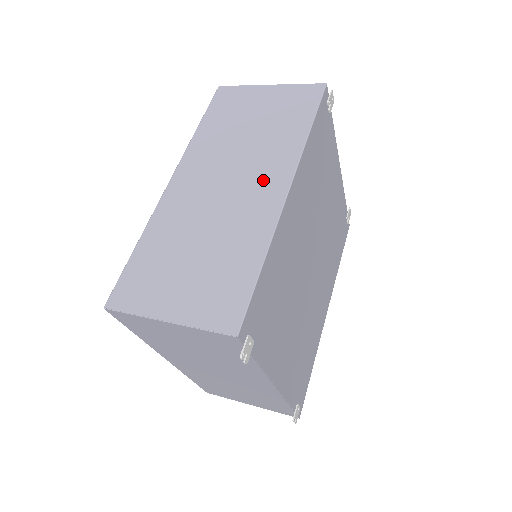
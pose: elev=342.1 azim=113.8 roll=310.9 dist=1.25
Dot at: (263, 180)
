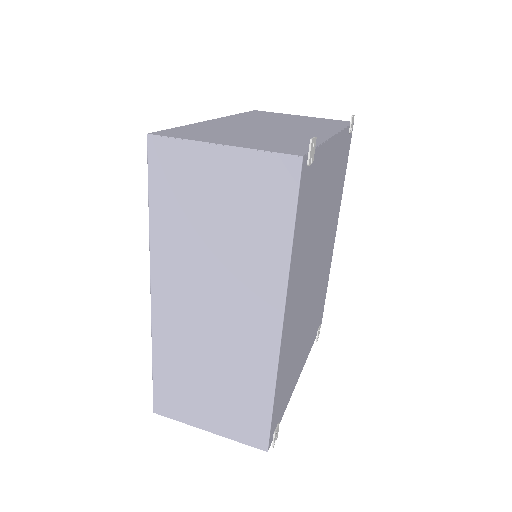
Dot at: (252, 312)
